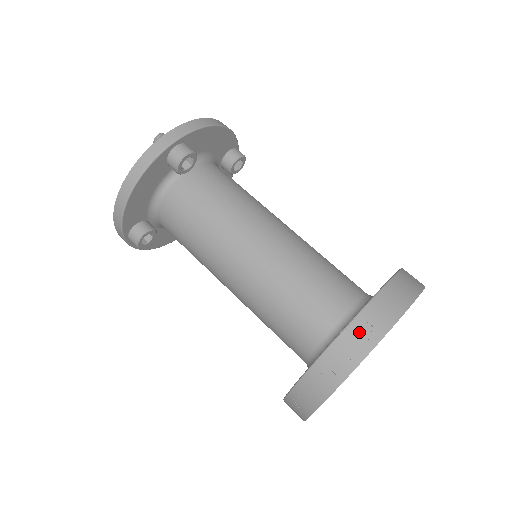
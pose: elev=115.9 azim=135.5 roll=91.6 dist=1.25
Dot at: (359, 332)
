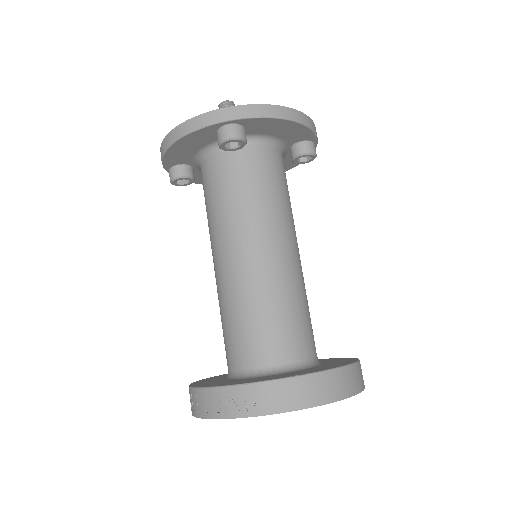
Dot at: (247, 396)
